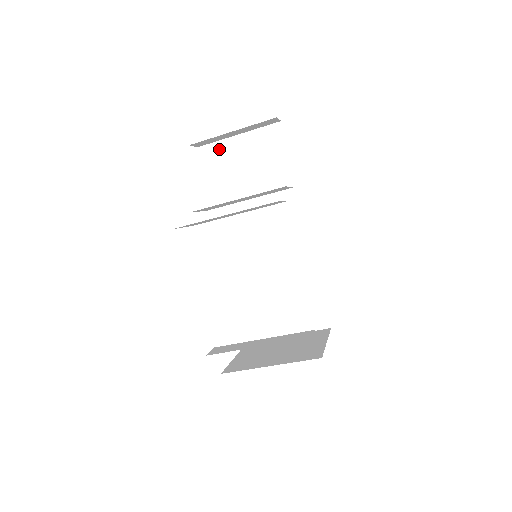
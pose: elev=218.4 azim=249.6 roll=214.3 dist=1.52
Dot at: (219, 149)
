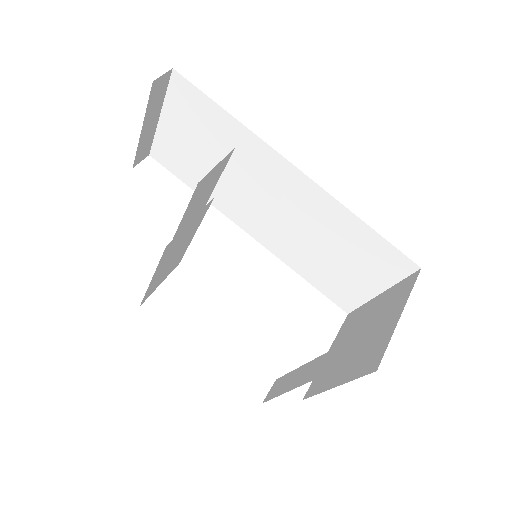
Dot at: (162, 144)
